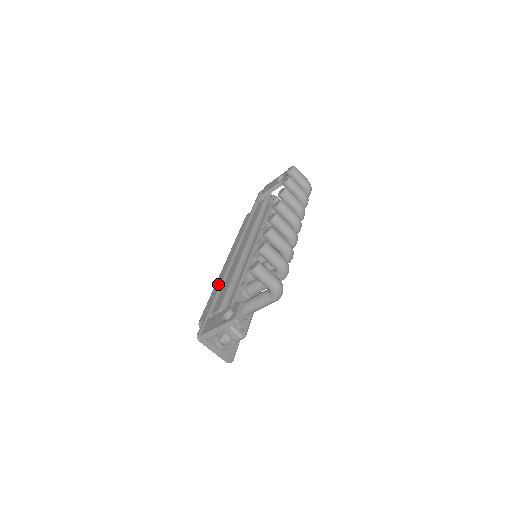
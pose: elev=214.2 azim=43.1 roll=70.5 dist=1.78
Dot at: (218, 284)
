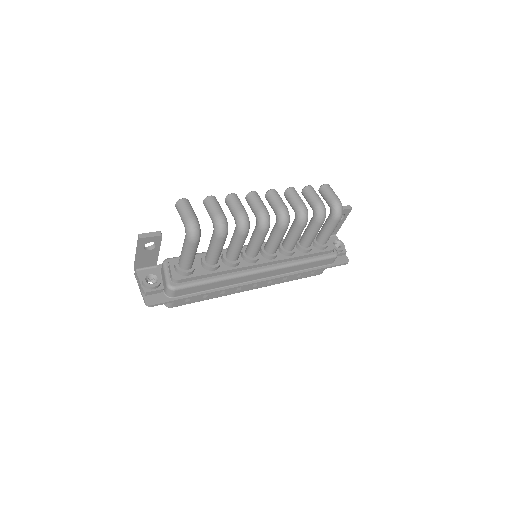
Dot at: occluded
